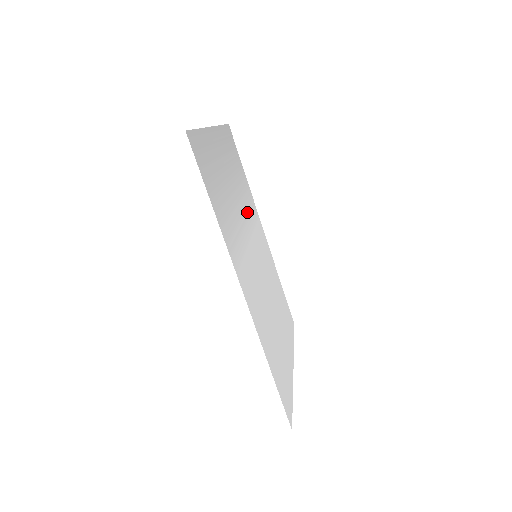
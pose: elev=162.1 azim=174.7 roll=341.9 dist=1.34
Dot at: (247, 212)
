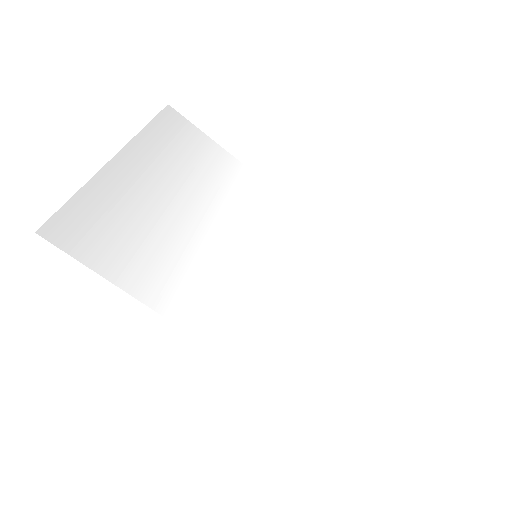
Dot at: (228, 205)
